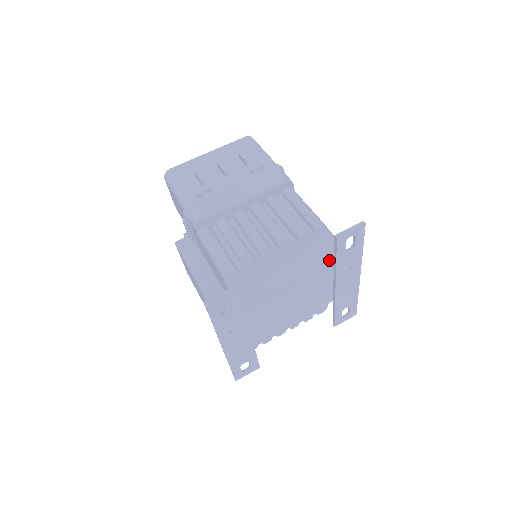
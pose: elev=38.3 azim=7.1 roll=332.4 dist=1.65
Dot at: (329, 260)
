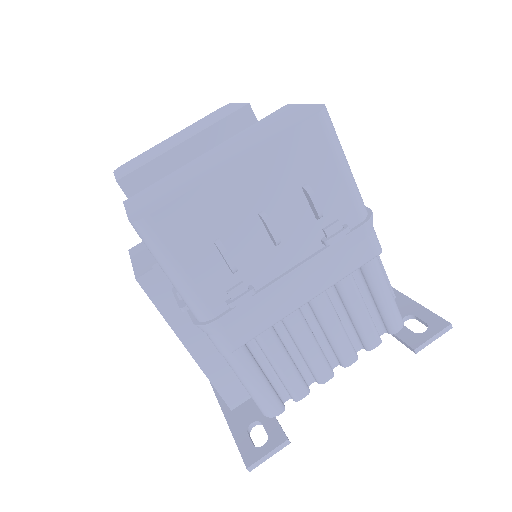
Dot at: occluded
